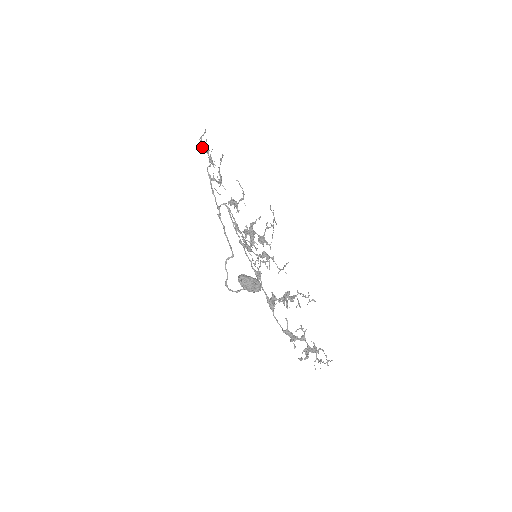
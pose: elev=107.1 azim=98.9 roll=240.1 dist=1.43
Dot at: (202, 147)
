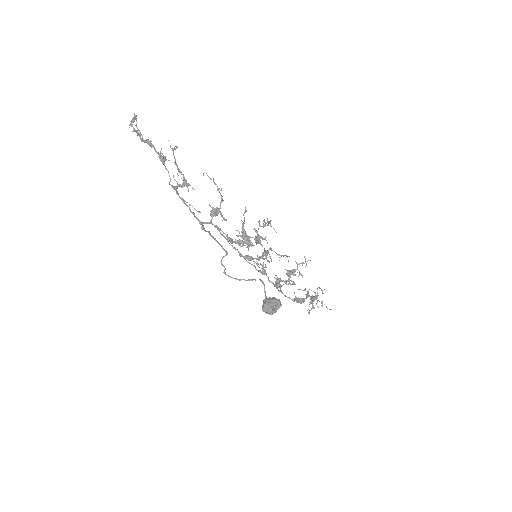
Dot at: occluded
